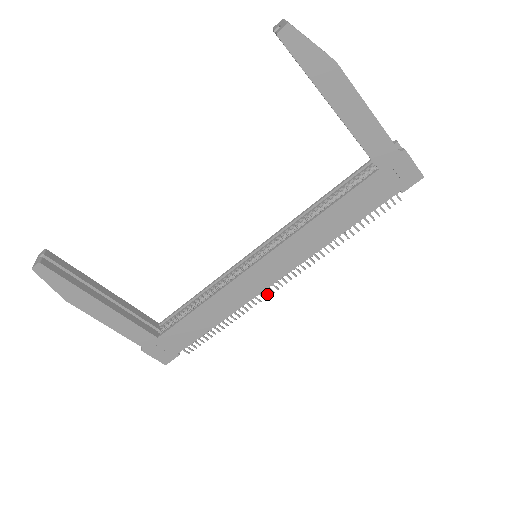
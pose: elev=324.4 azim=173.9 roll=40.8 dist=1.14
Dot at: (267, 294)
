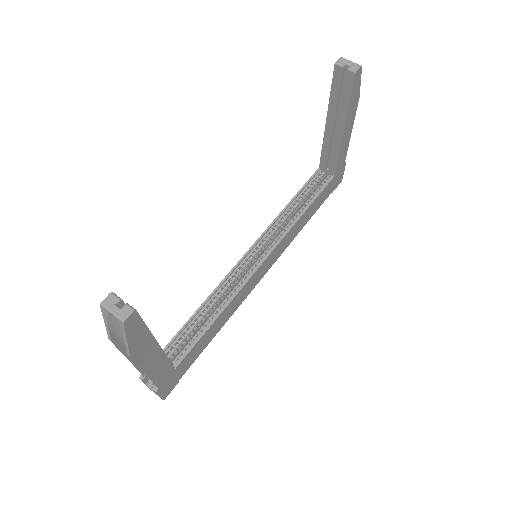
Dot at: occluded
